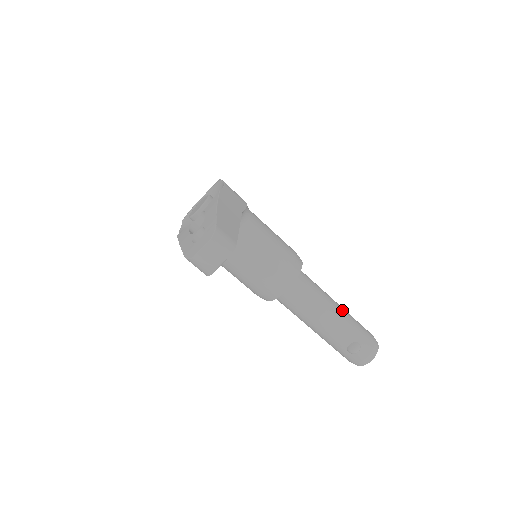
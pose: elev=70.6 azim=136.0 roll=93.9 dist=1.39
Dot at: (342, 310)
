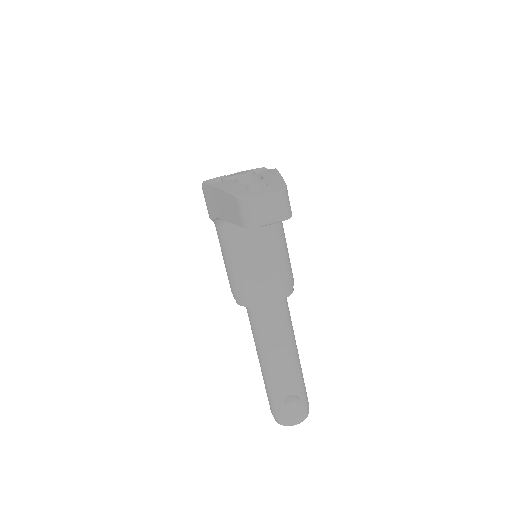
Dot at: occluded
